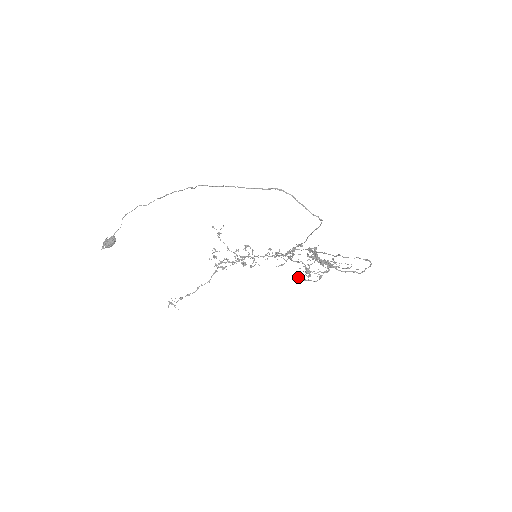
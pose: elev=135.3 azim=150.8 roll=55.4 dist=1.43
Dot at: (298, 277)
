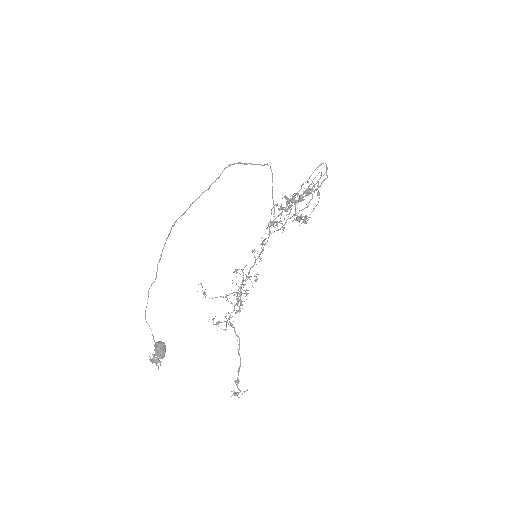
Dot at: (303, 220)
